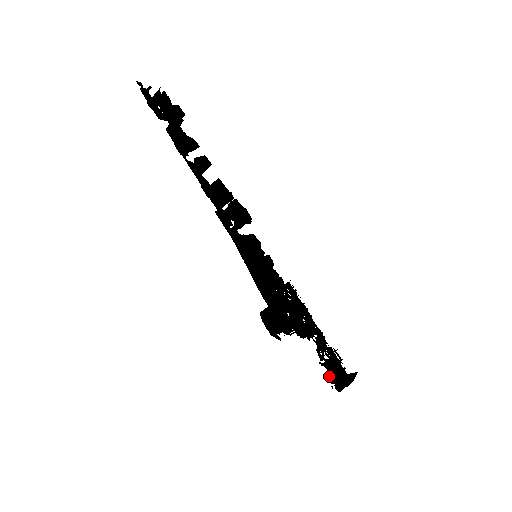
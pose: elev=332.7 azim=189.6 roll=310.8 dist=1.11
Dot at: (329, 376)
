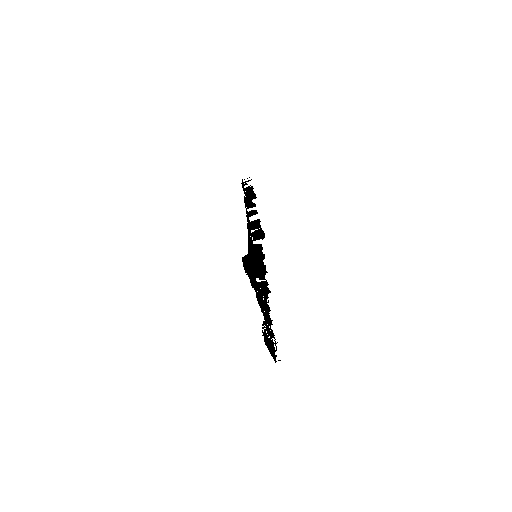
Dot at: (264, 333)
